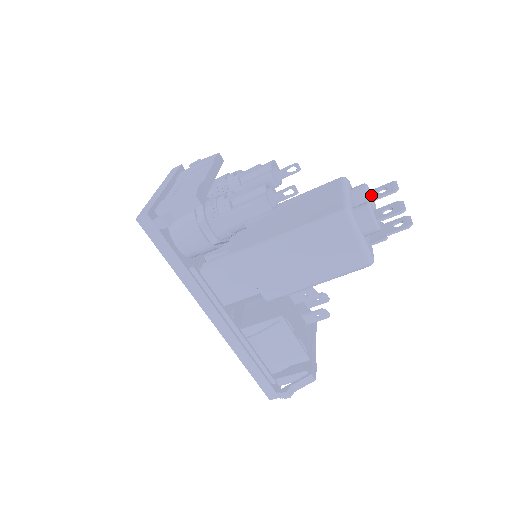
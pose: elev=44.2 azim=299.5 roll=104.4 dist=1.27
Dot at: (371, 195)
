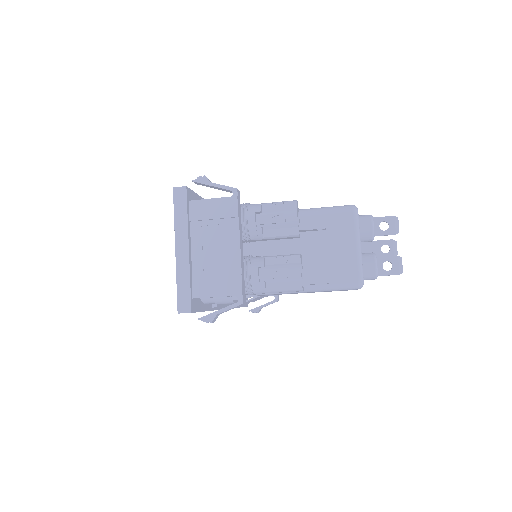
Dot at: occluded
